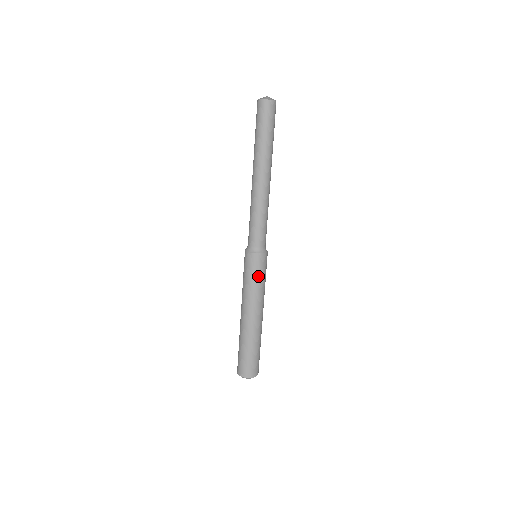
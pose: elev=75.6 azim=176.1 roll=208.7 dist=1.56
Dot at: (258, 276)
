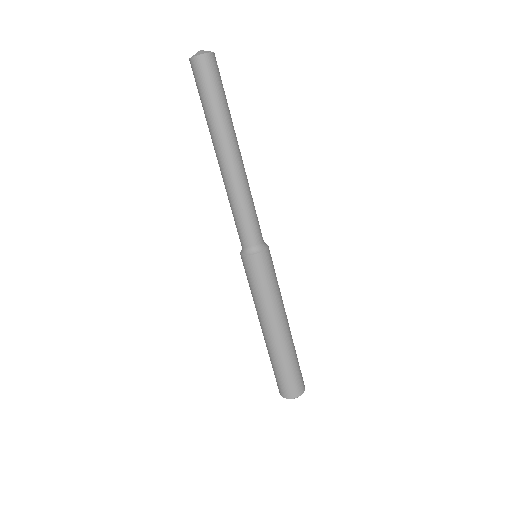
Dot at: (271, 278)
